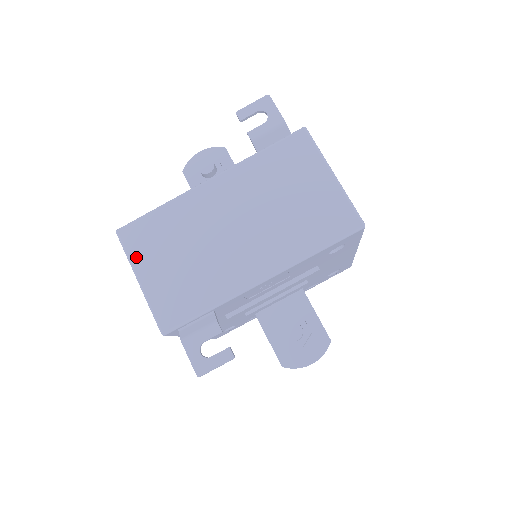
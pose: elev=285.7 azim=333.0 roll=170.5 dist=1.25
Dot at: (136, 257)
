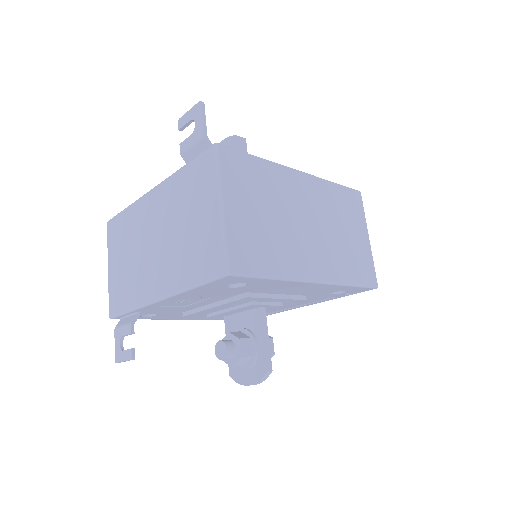
Dot at: (110, 248)
